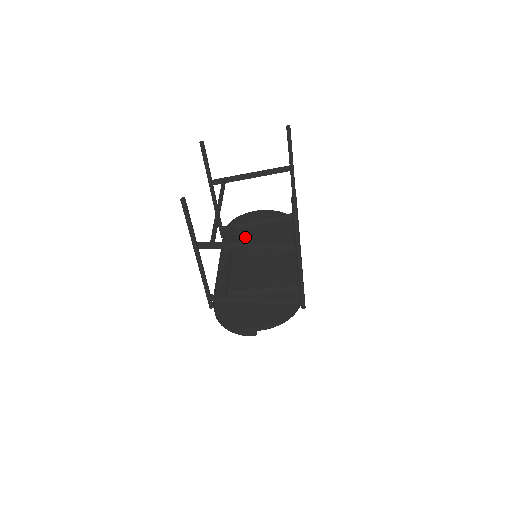
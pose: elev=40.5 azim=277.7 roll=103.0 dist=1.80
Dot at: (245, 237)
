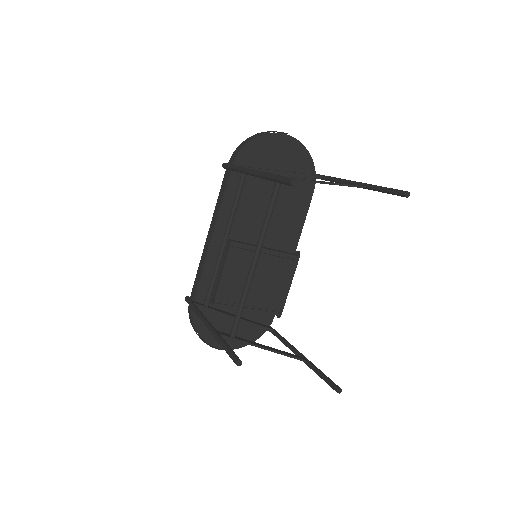
Dot at: (253, 194)
